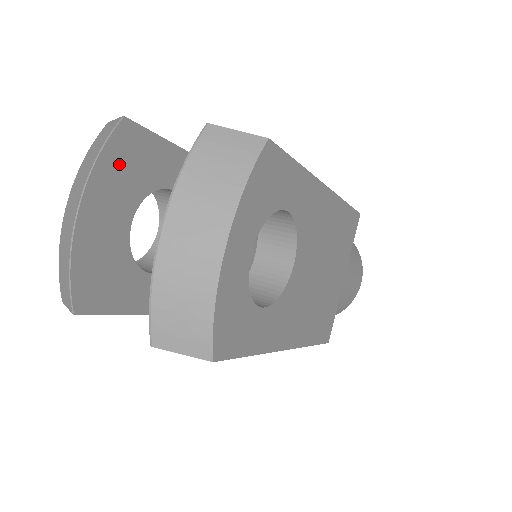
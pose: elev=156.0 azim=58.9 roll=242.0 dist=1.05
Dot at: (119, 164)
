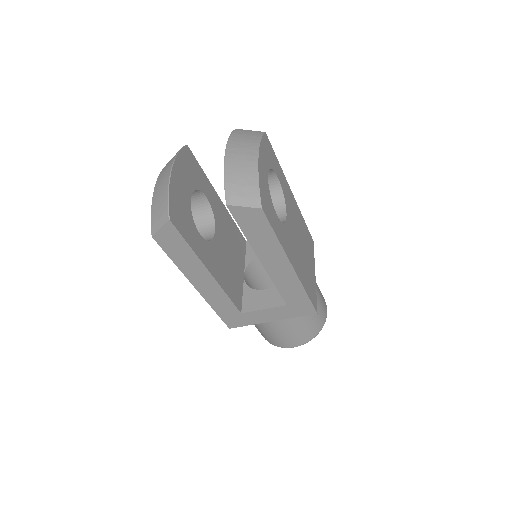
Dot at: (186, 163)
